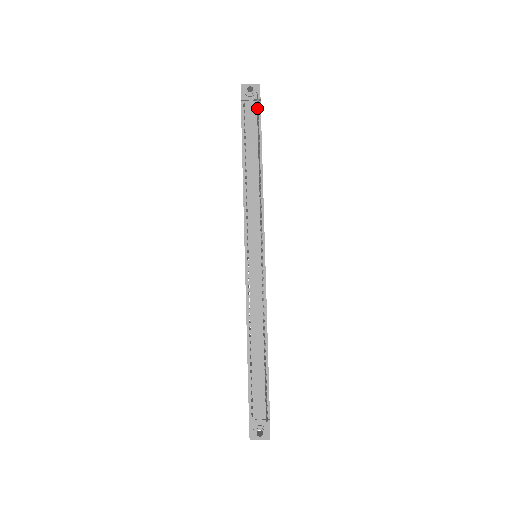
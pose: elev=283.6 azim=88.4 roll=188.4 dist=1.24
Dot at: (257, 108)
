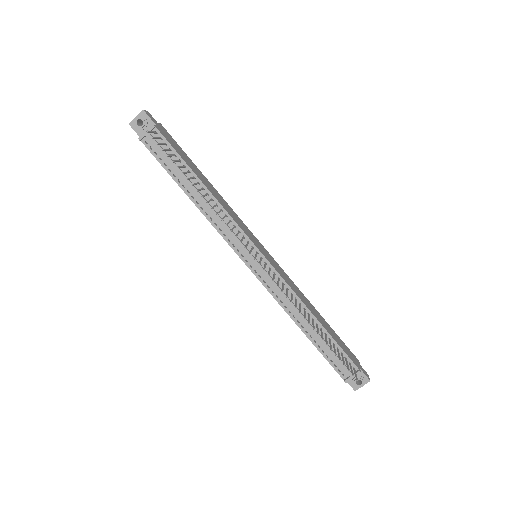
Dot at: occluded
